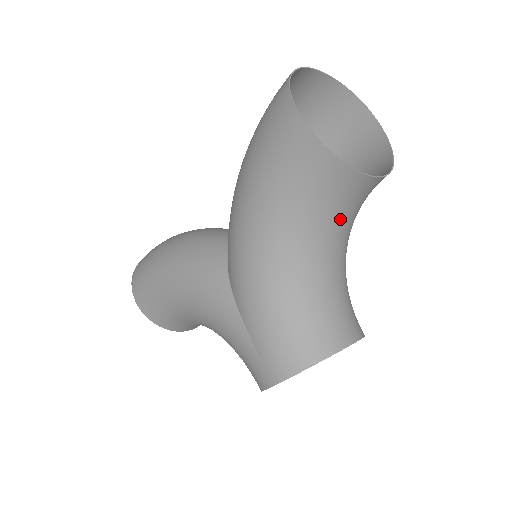
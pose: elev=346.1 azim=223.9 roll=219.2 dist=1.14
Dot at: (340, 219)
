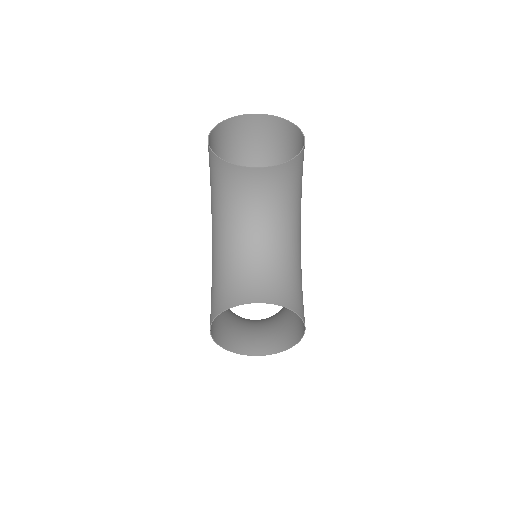
Dot at: (248, 205)
